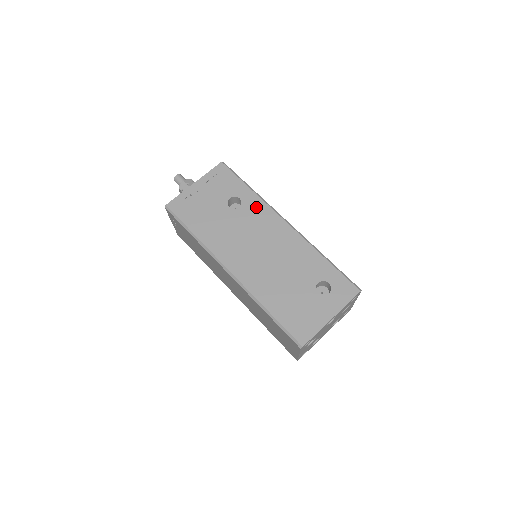
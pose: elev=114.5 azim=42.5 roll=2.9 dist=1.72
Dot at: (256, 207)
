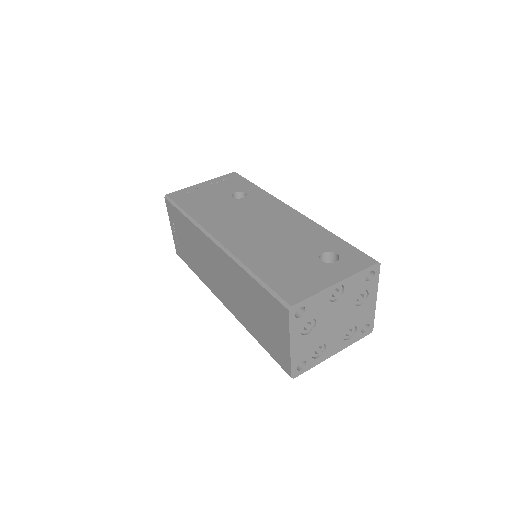
Dot at: (262, 198)
